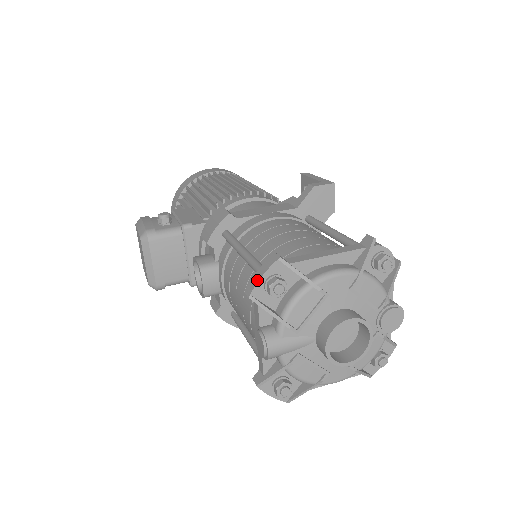
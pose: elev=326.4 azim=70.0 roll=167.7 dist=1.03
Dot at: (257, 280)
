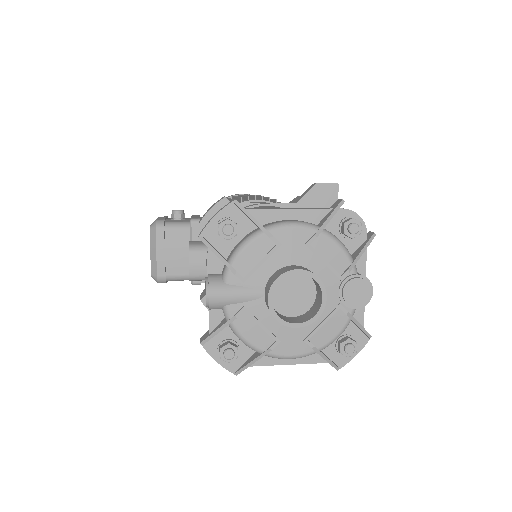
Dot at: (209, 220)
